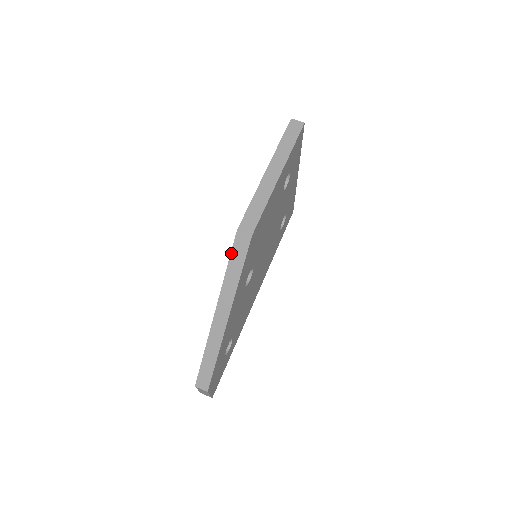
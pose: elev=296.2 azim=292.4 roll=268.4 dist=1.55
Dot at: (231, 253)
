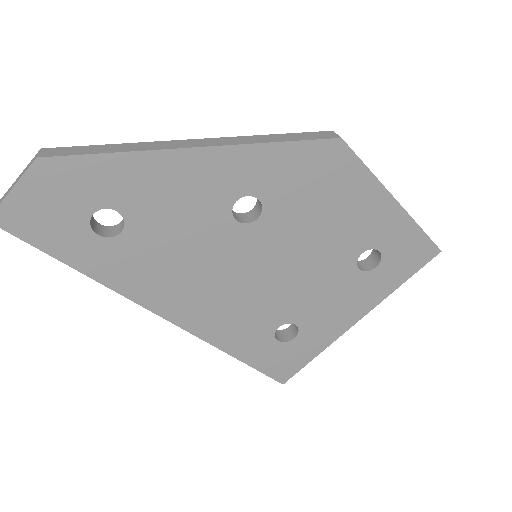
Dot at: (300, 133)
